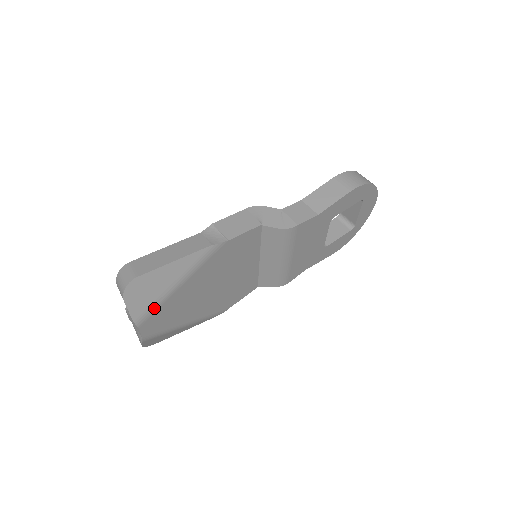
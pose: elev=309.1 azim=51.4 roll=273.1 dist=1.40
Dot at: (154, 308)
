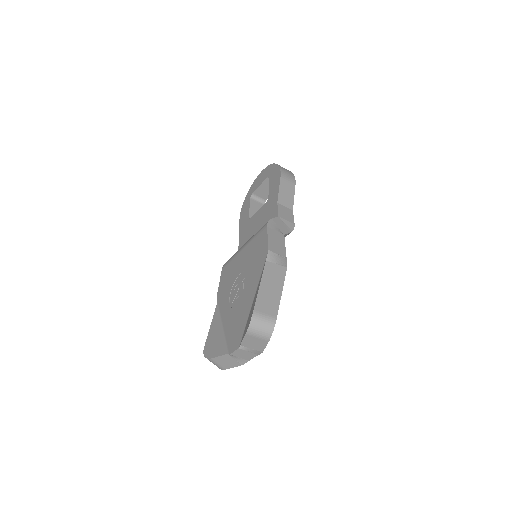
Dot at: occluded
